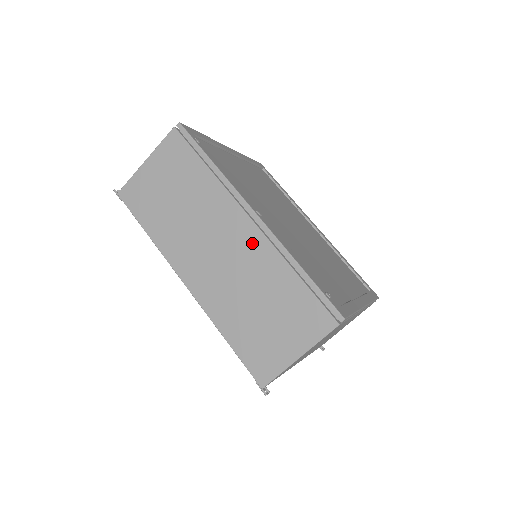
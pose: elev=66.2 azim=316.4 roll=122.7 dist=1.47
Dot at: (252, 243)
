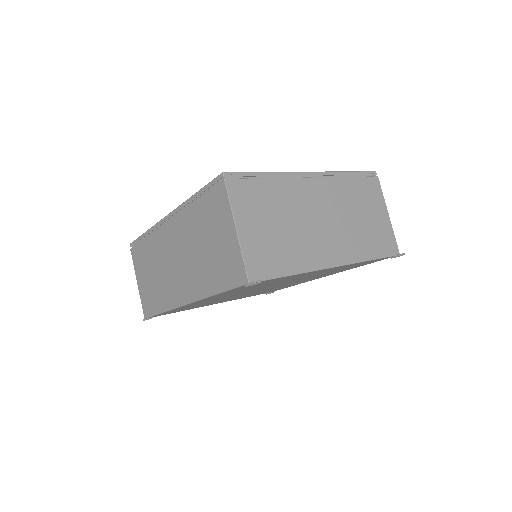
Dot at: (177, 228)
